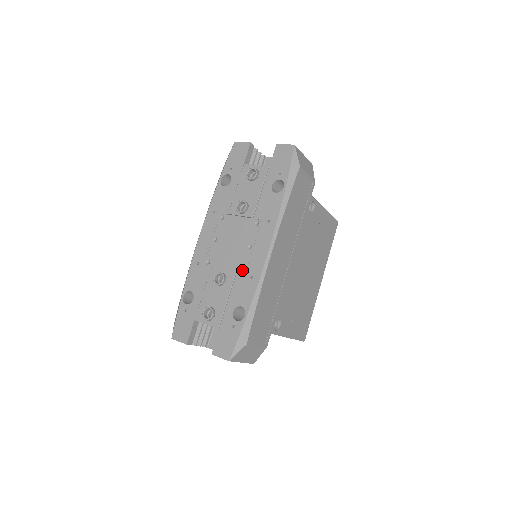
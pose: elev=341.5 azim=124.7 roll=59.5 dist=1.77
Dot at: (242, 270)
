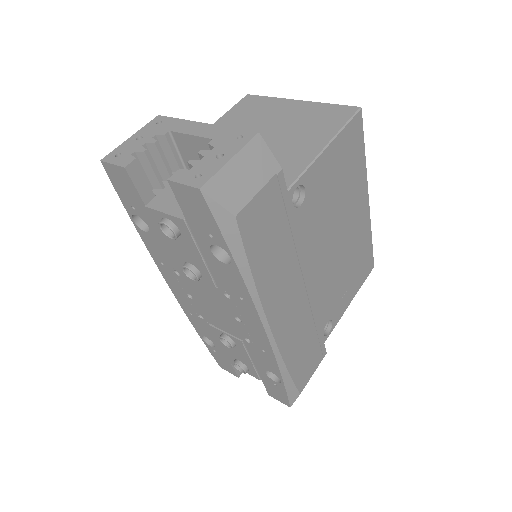
Dot at: (247, 338)
